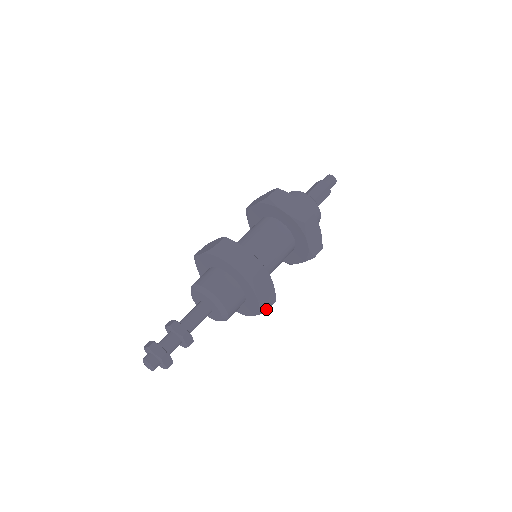
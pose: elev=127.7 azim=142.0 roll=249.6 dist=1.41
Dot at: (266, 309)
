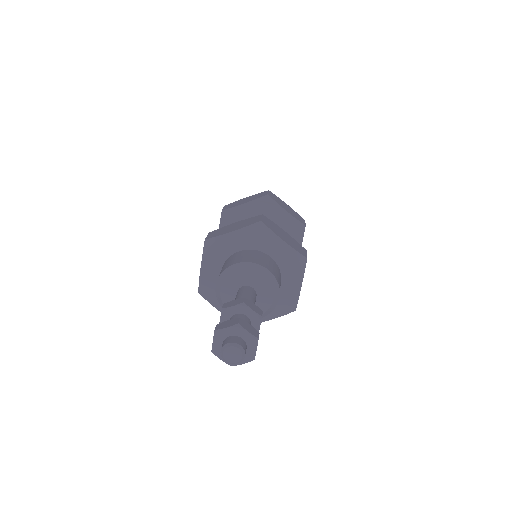
Dot at: (304, 256)
